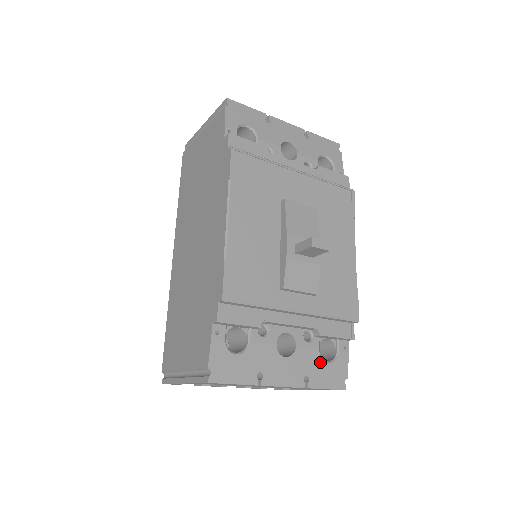
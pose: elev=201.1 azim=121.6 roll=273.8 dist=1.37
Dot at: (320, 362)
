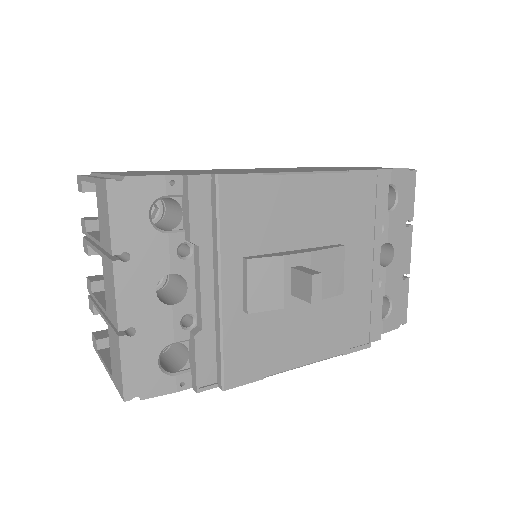
Dot at: (157, 348)
